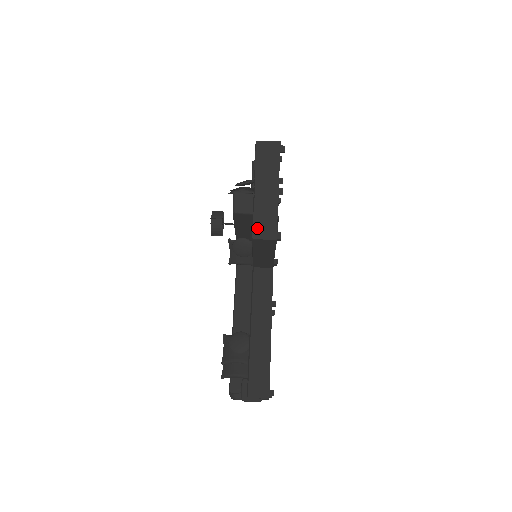
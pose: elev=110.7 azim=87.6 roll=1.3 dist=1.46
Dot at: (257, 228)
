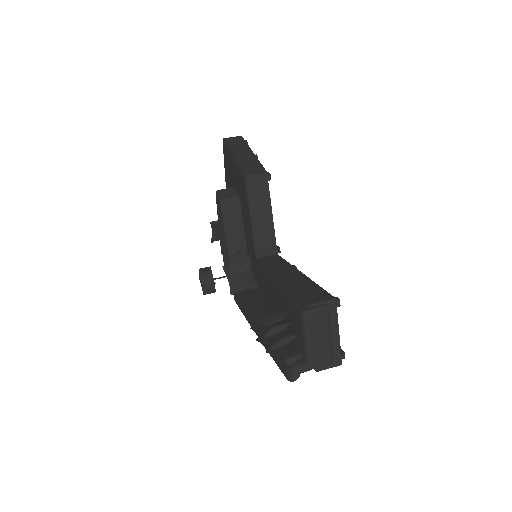
Dot at: (246, 170)
